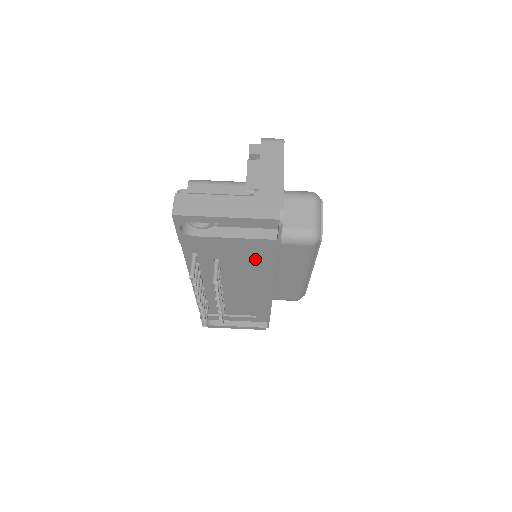
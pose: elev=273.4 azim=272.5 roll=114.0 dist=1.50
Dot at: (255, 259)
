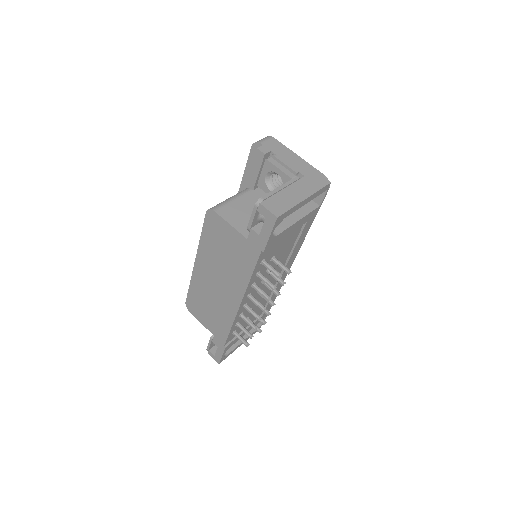
Dot at: (294, 240)
